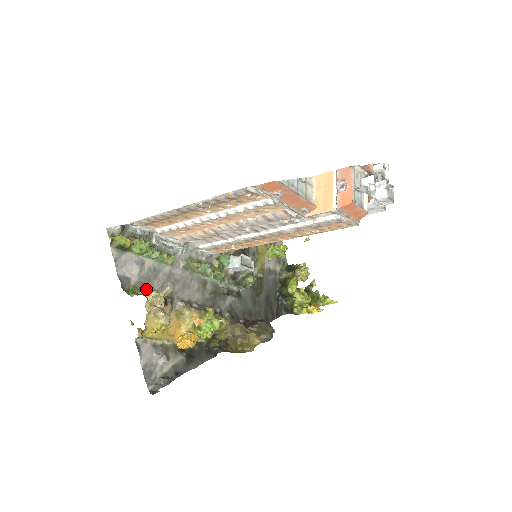
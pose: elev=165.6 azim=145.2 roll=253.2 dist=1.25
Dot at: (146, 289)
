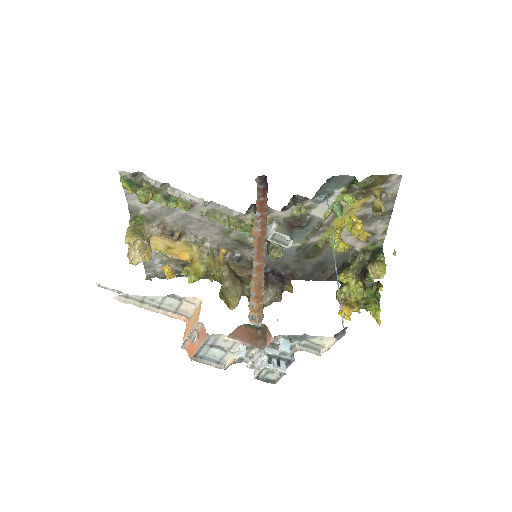
Dot at: (156, 219)
